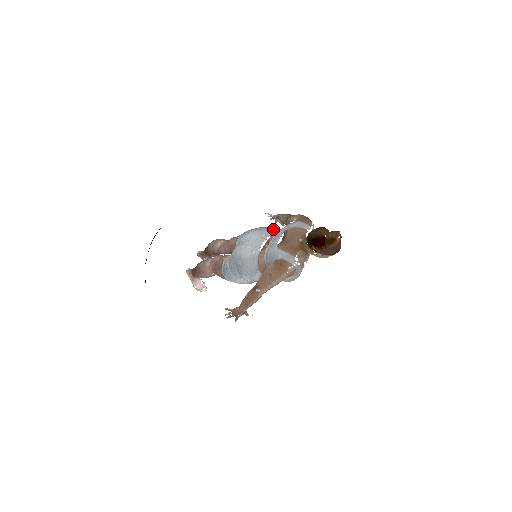
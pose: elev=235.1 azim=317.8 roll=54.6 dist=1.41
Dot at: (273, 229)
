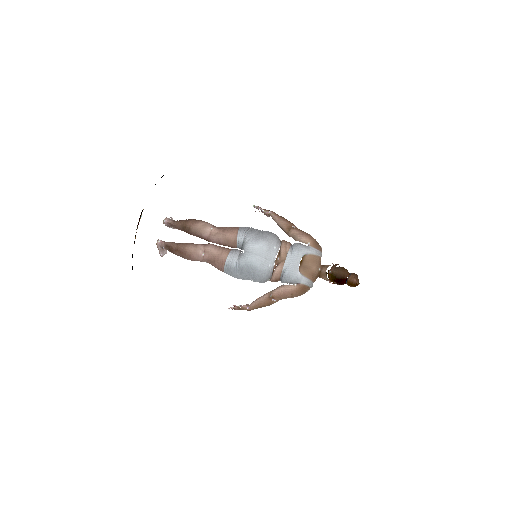
Dot at: (278, 238)
